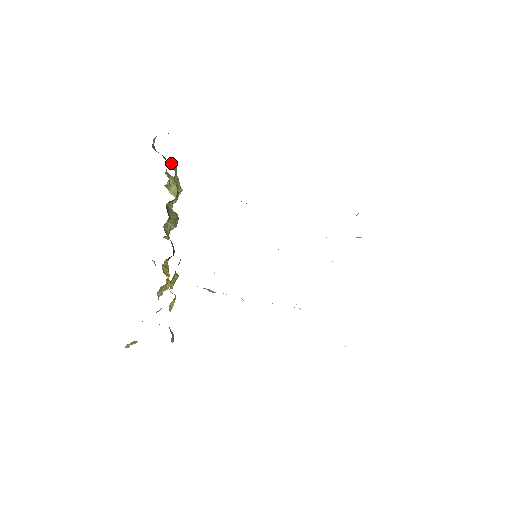
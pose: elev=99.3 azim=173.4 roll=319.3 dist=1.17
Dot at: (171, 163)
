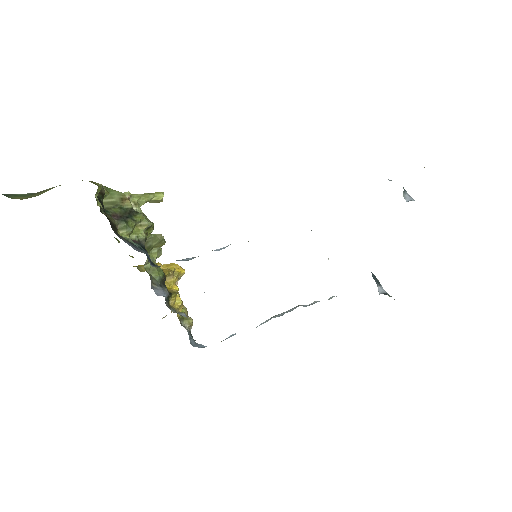
Dot at: (118, 230)
